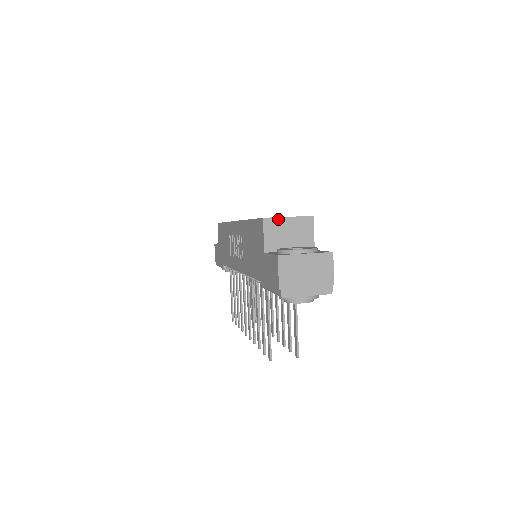
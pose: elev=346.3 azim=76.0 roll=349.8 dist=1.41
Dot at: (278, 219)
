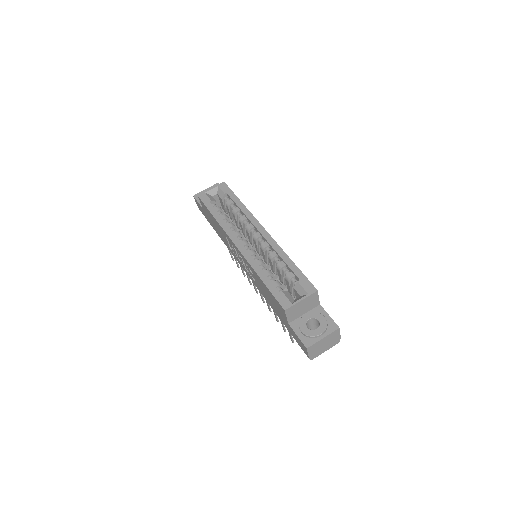
Dot at: (295, 305)
